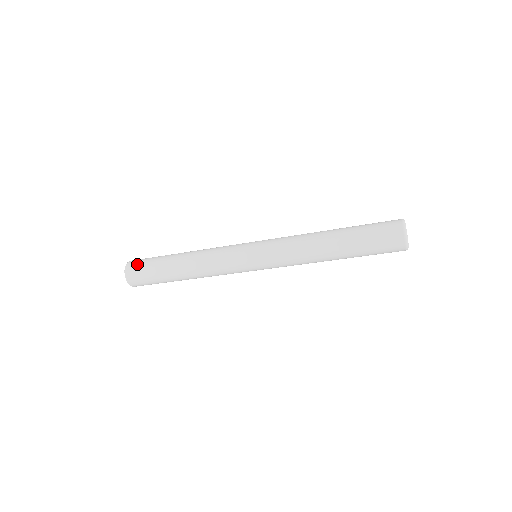
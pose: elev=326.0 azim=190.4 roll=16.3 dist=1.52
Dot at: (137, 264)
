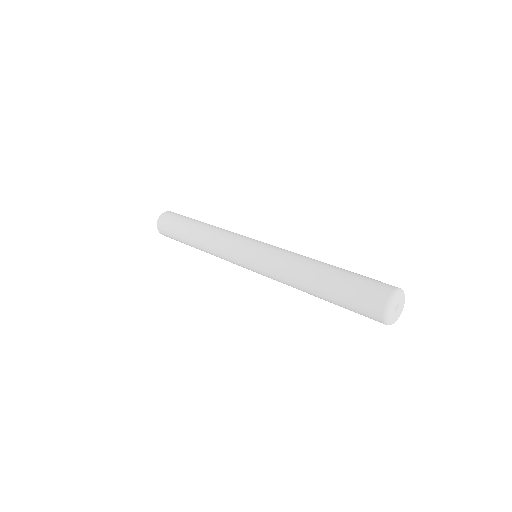
Dot at: (167, 218)
